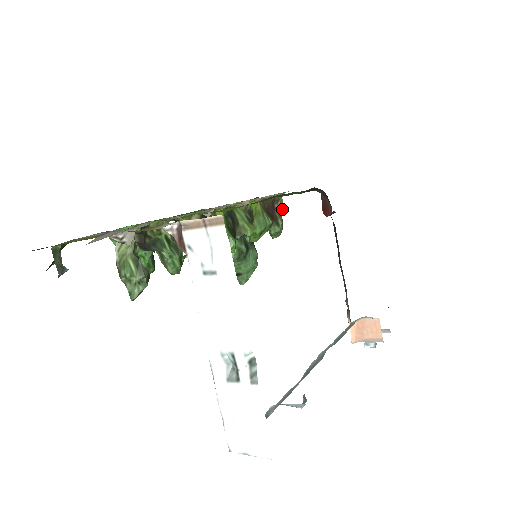
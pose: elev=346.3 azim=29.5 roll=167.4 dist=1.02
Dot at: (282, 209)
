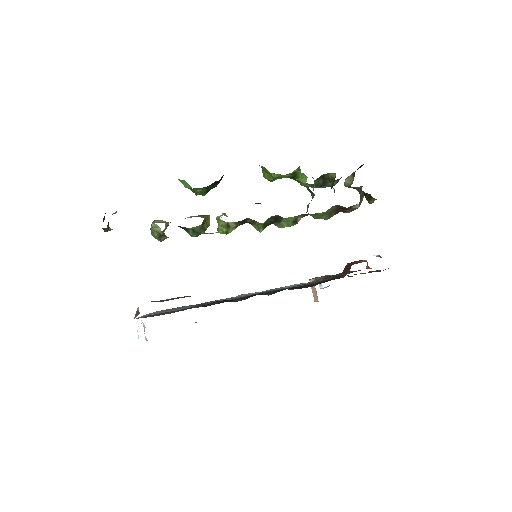
Dot at: (369, 201)
